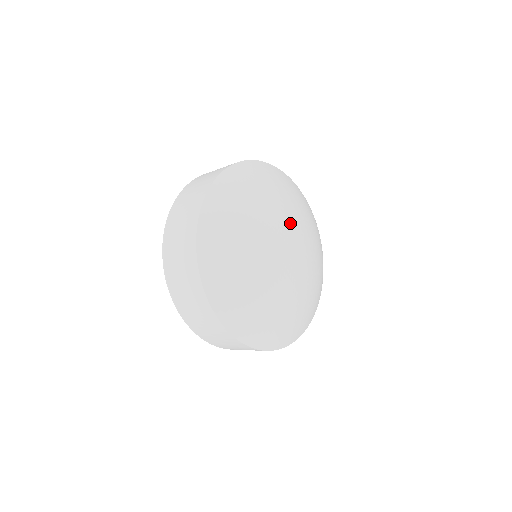
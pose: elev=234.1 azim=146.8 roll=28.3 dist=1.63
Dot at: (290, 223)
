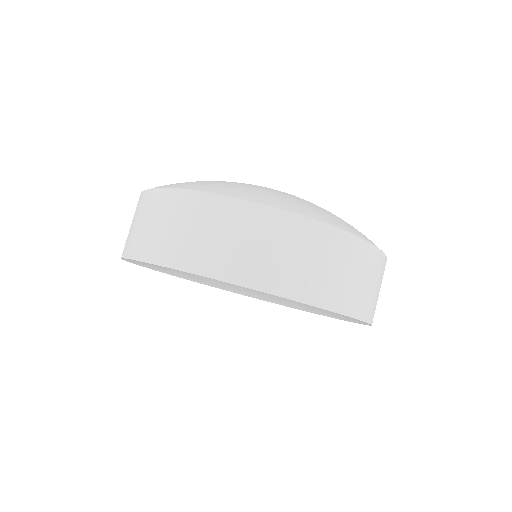
Dot at: occluded
